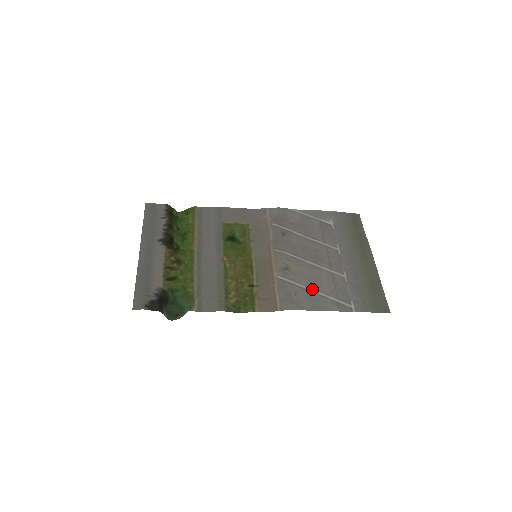
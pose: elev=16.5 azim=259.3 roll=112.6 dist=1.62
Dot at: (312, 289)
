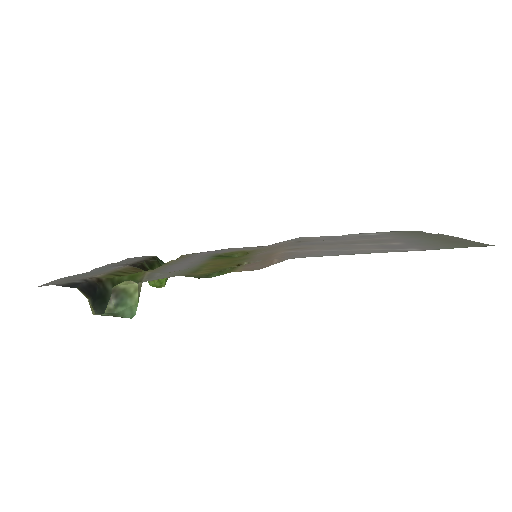
Dot at: (339, 250)
